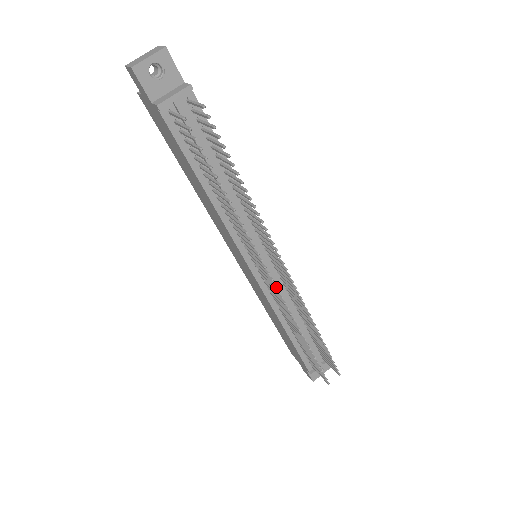
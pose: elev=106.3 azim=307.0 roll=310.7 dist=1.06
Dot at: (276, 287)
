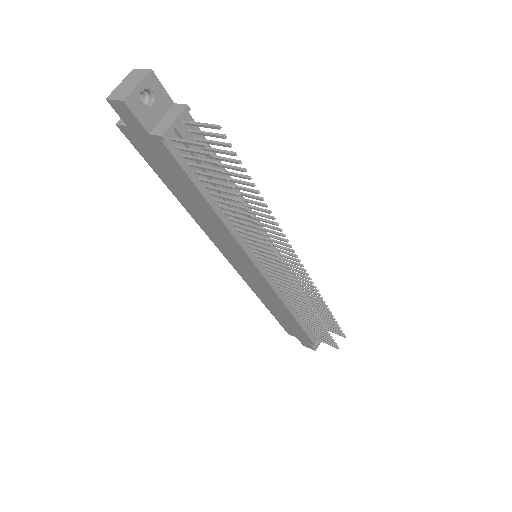
Dot at: occluded
